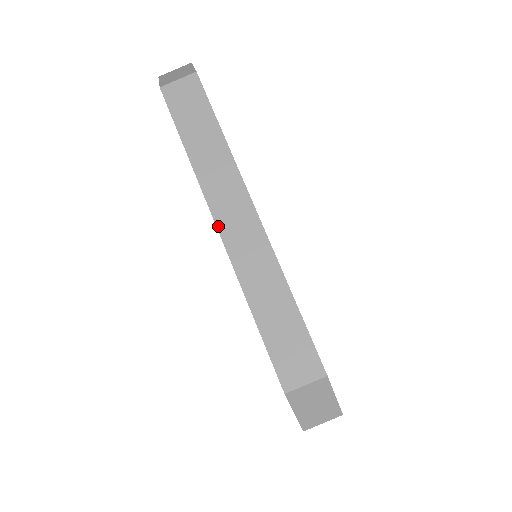
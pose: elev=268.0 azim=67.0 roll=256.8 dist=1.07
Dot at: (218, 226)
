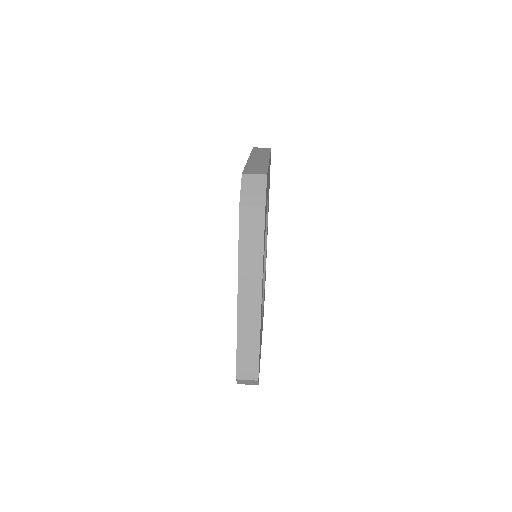
Dot at: (249, 158)
